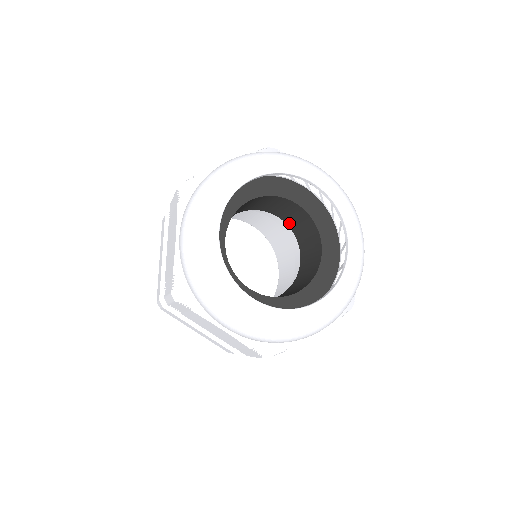
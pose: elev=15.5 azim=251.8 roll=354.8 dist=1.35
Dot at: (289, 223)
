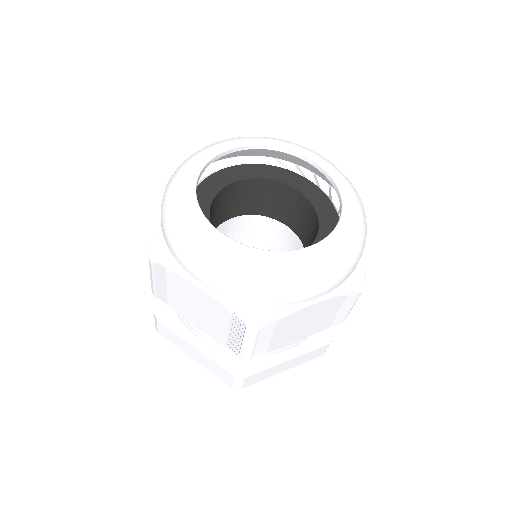
Dot at: (292, 225)
